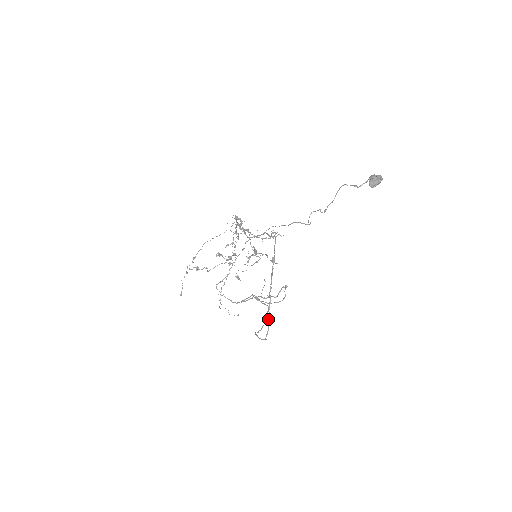
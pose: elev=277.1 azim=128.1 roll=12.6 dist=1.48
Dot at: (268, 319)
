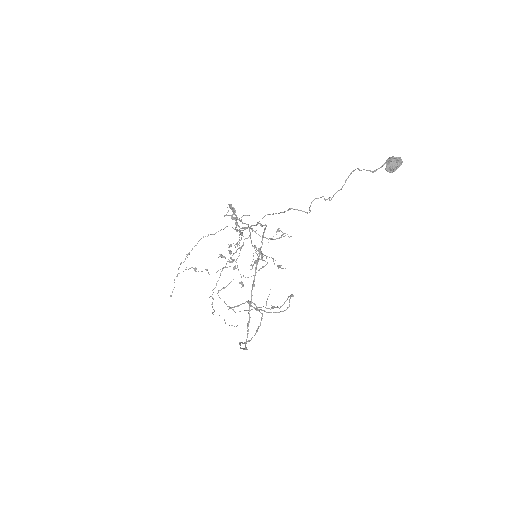
Dot at: (247, 323)
